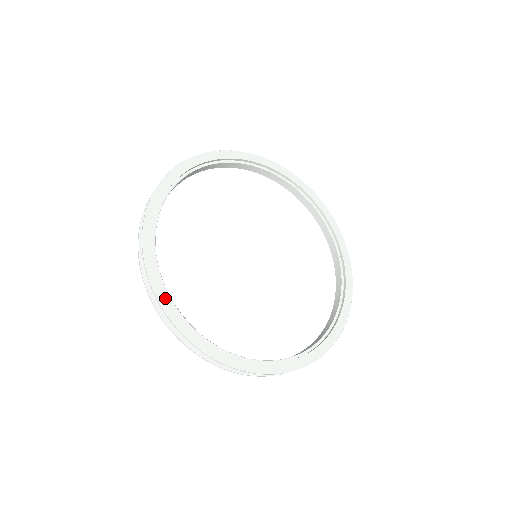
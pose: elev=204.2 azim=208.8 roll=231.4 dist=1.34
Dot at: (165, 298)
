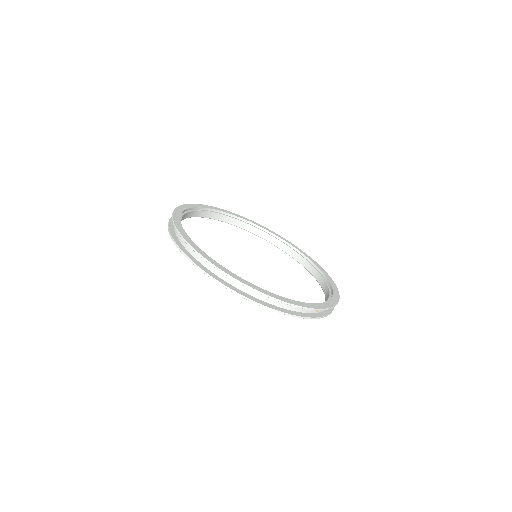
Dot at: (189, 239)
